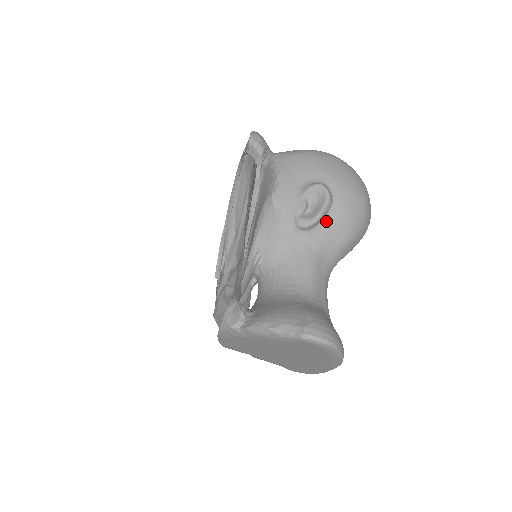
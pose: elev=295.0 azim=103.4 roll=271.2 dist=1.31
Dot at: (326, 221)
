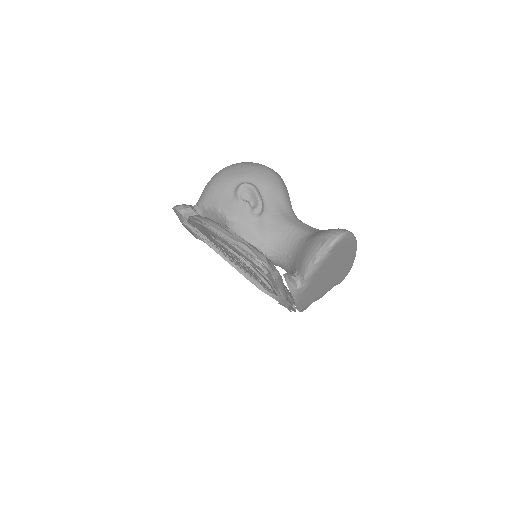
Dot at: (264, 197)
